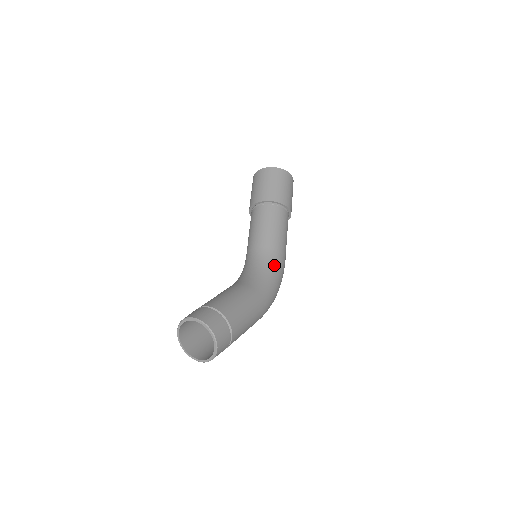
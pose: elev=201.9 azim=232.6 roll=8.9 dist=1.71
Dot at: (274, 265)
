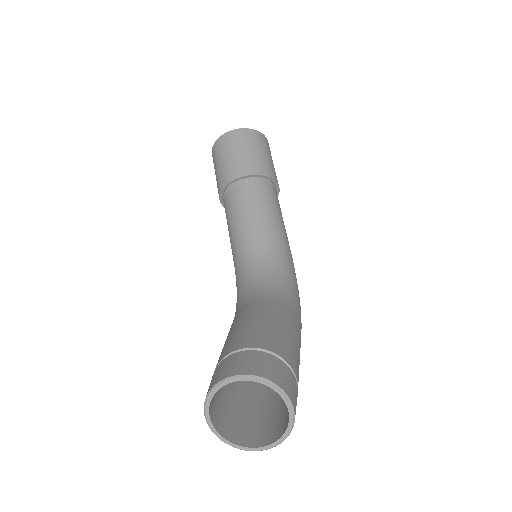
Dot at: (289, 267)
